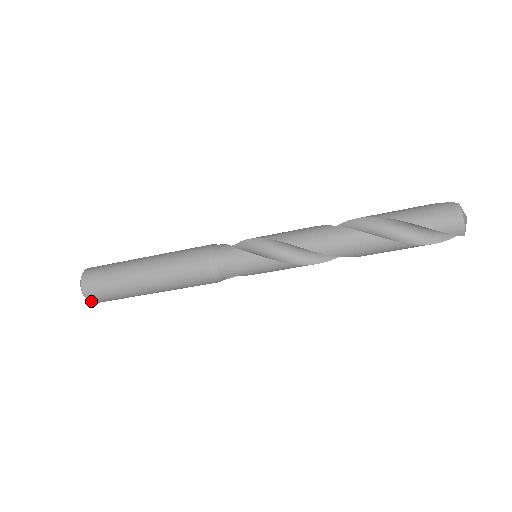
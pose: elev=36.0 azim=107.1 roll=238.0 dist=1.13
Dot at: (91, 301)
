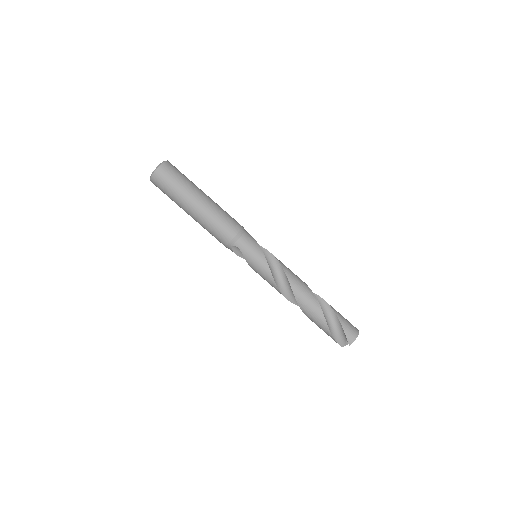
Dot at: (154, 175)
